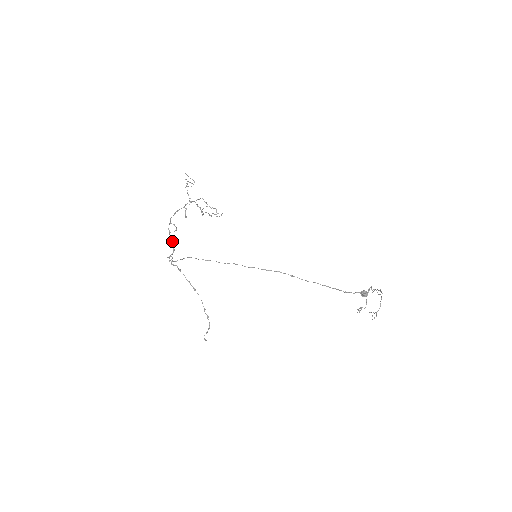
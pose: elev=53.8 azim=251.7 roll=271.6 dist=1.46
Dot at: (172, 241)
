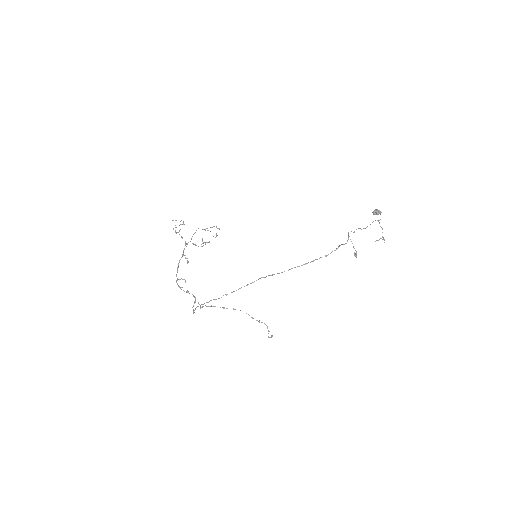
Dot at: occluded
